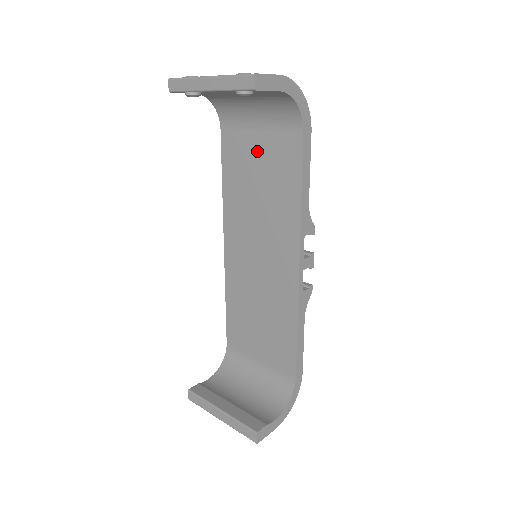
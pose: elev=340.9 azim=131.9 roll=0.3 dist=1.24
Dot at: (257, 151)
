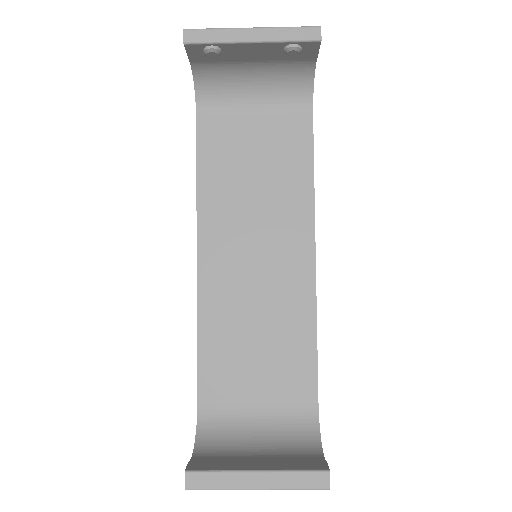
Dot at: (252, 138)
